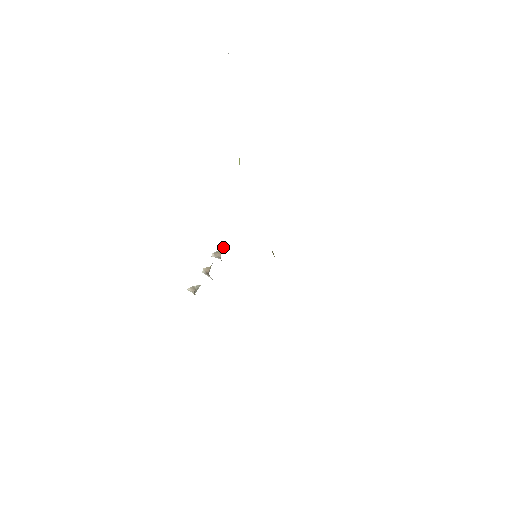
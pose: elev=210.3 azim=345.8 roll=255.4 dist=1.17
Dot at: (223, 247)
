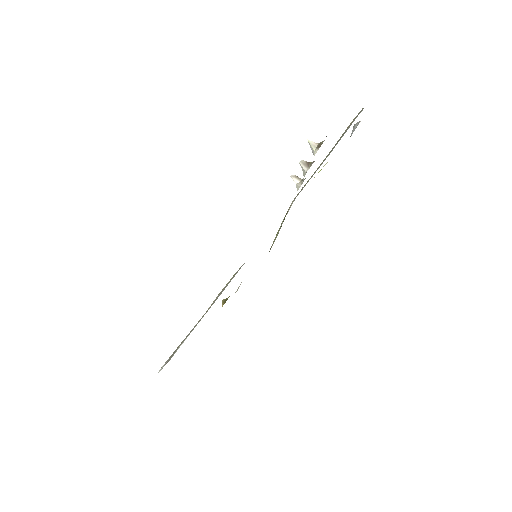
Dot at: occluded
